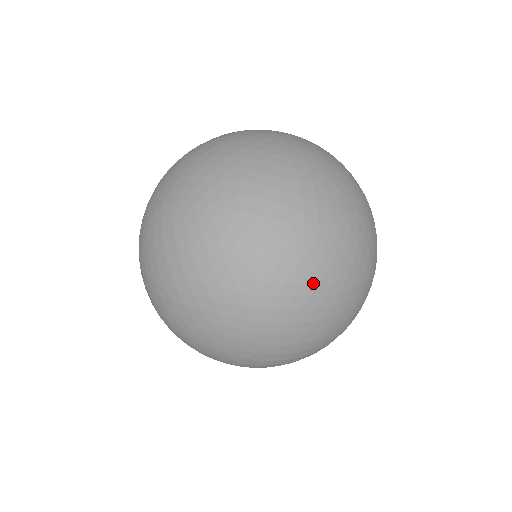
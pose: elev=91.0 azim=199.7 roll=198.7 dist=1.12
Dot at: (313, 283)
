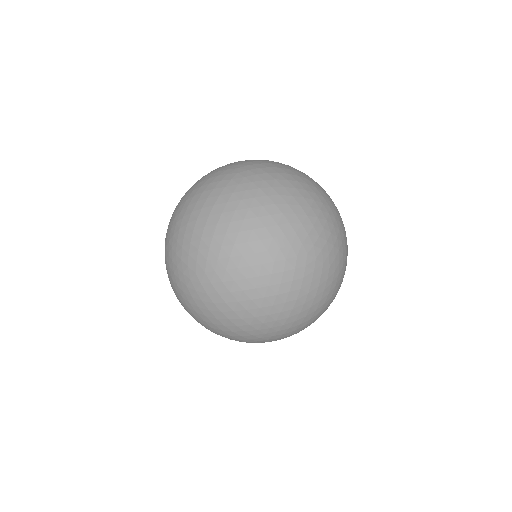
Dot at: (323, 282)
